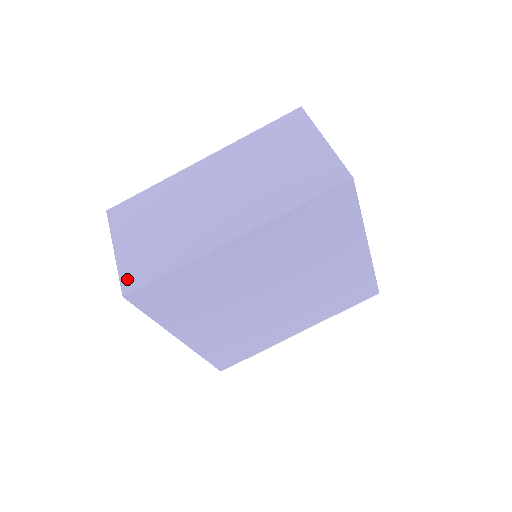
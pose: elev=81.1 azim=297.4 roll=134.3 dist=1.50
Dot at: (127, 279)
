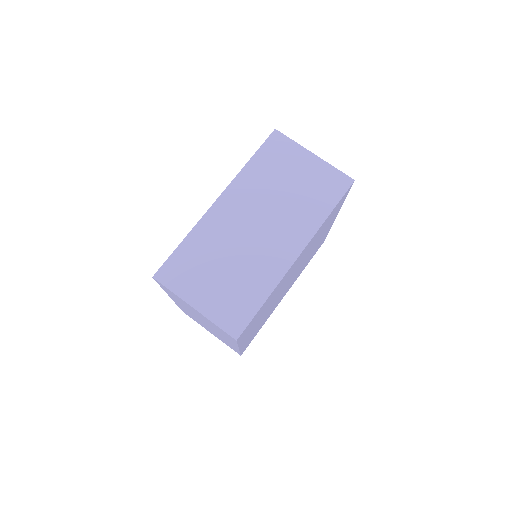
Dot at: (229, 325)
